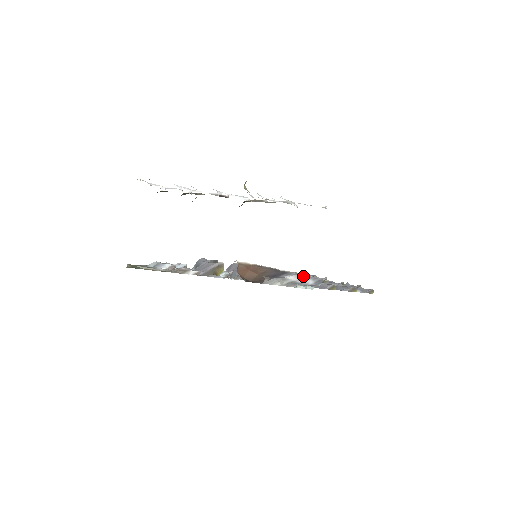
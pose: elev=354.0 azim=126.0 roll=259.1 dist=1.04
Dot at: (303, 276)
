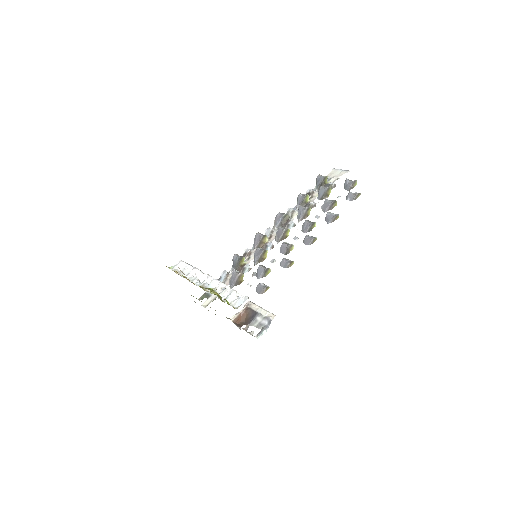
Dot at: (263, 317)
